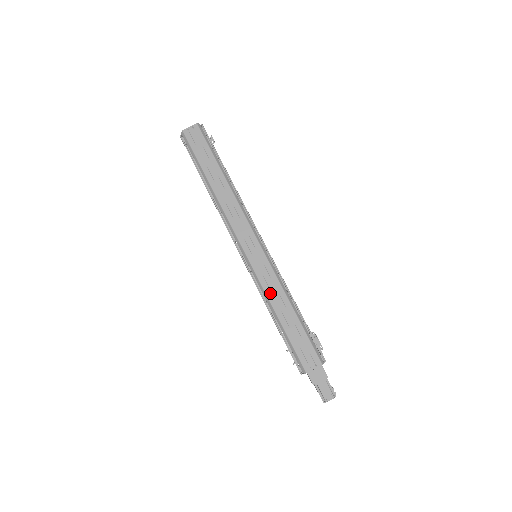
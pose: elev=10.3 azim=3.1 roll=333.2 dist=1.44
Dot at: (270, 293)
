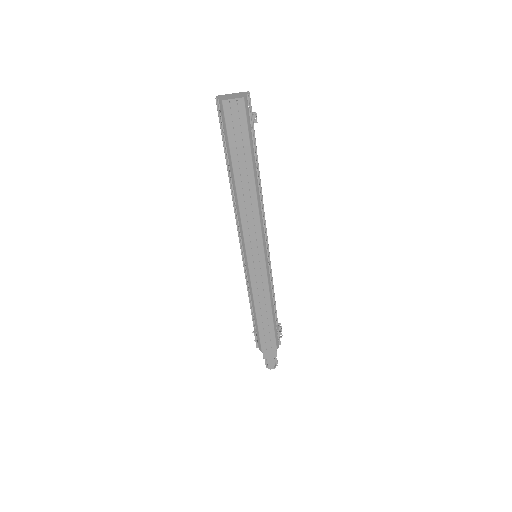
Dot at: (257, 295)
